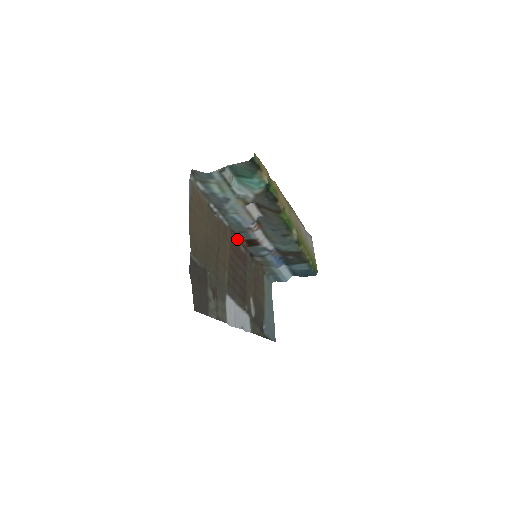
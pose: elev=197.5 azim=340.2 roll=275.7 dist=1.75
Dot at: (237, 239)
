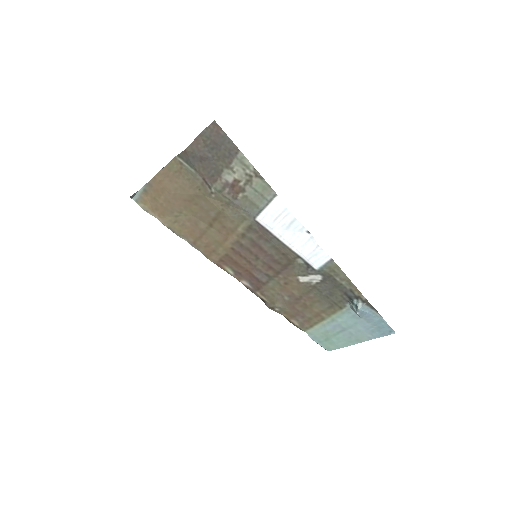
Dot at: occluded
